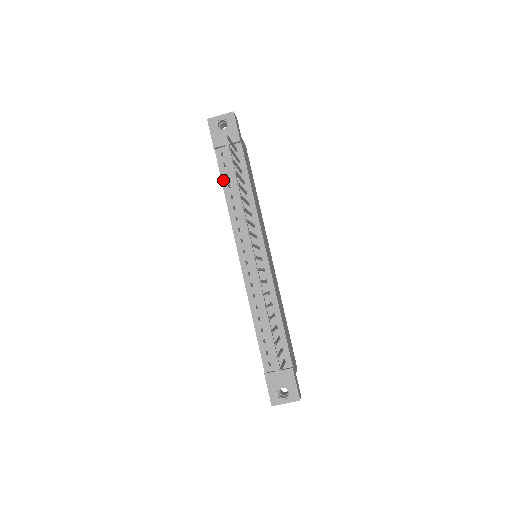
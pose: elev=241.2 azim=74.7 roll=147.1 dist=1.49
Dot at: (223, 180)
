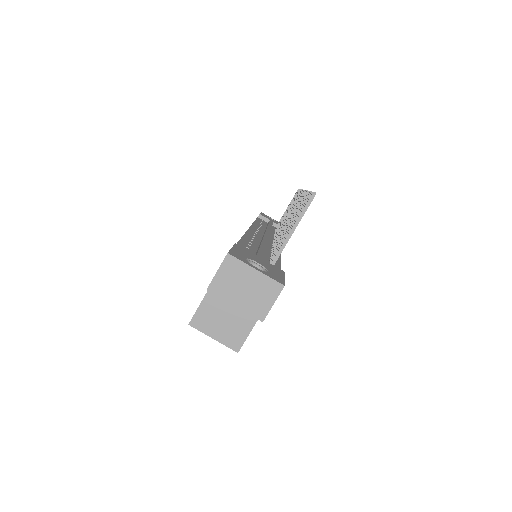
Dot at: (257, 220)
